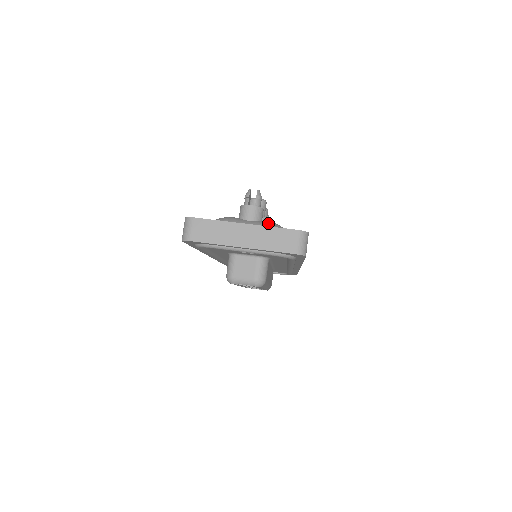
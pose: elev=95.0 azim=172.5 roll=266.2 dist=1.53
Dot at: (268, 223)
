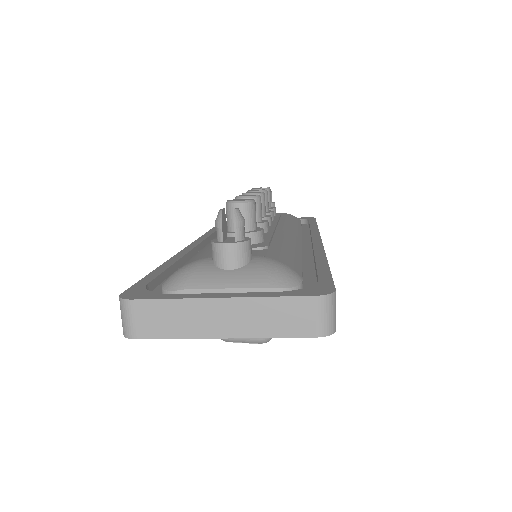
Dot at: (262, 270)
